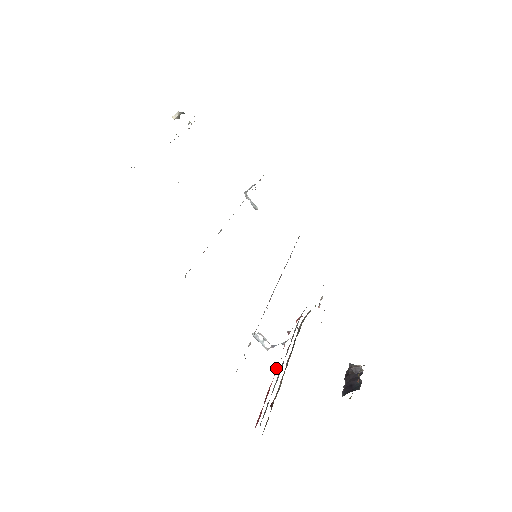
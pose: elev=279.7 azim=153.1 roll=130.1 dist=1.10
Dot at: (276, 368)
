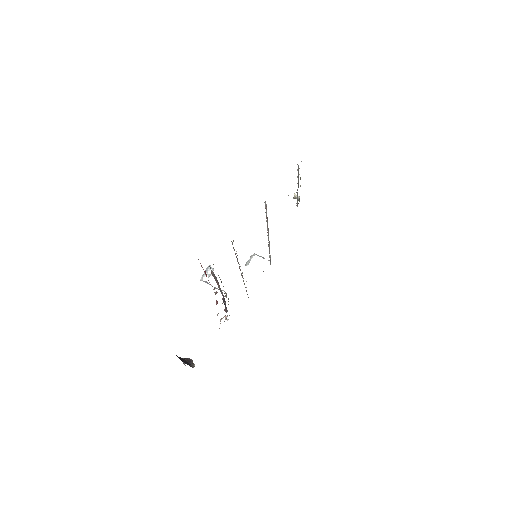
Dot at: occluded
